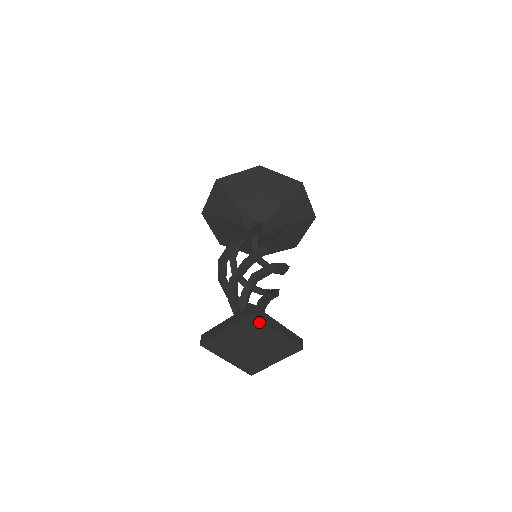
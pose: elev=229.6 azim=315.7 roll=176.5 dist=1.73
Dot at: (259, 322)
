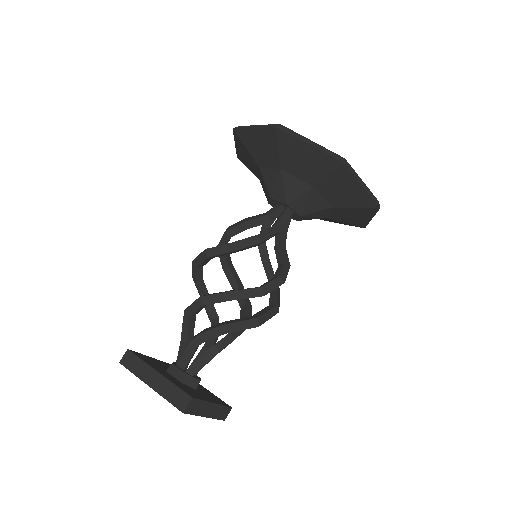
Dot at: (189, 412)
